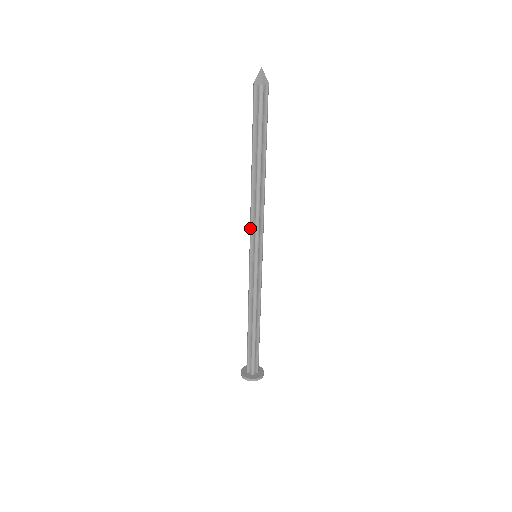
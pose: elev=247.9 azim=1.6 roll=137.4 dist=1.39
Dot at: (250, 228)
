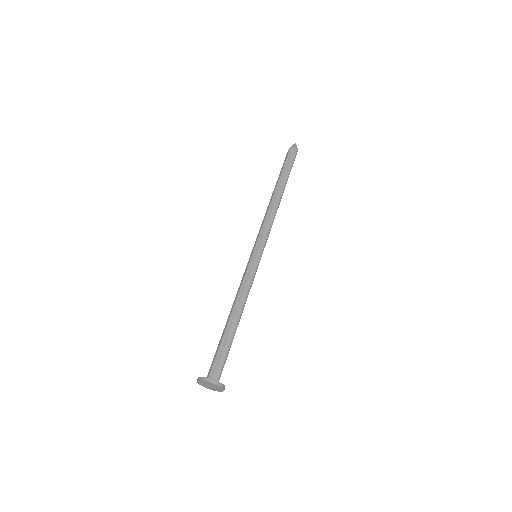
Dot at: (258, 233)
